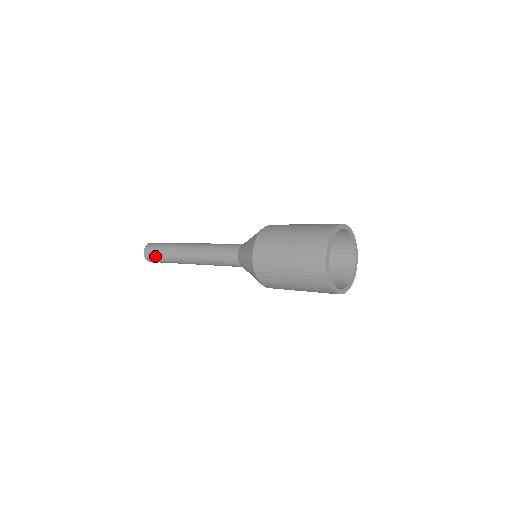
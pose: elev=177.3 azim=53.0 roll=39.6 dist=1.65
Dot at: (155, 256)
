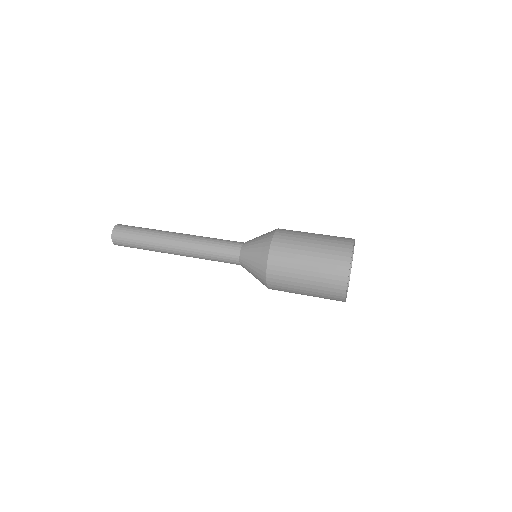
Dot at: (128, 243)
